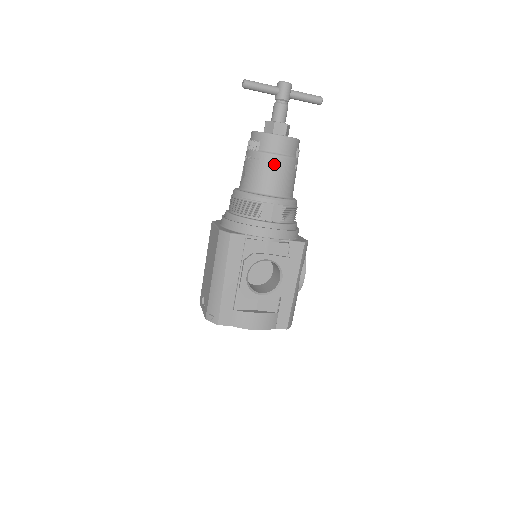
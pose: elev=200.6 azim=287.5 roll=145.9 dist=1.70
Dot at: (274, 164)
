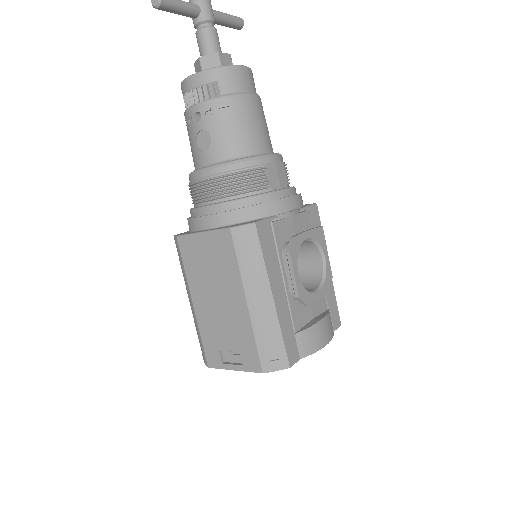
Dot at: (251, 108)
